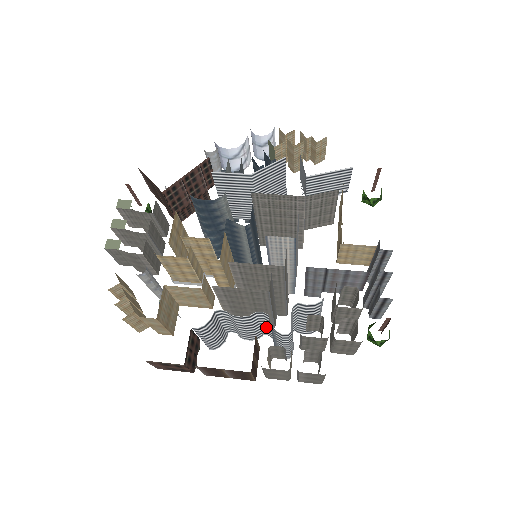
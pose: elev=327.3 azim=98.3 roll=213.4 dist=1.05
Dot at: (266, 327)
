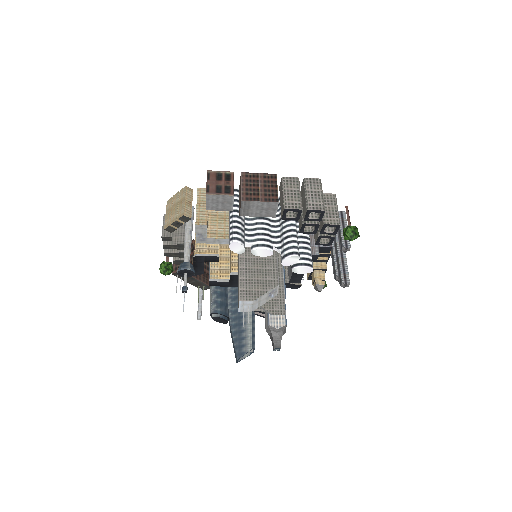
Dot at: (275, 229)
